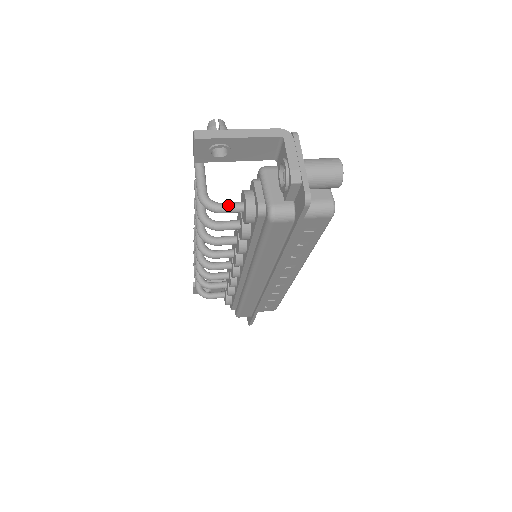
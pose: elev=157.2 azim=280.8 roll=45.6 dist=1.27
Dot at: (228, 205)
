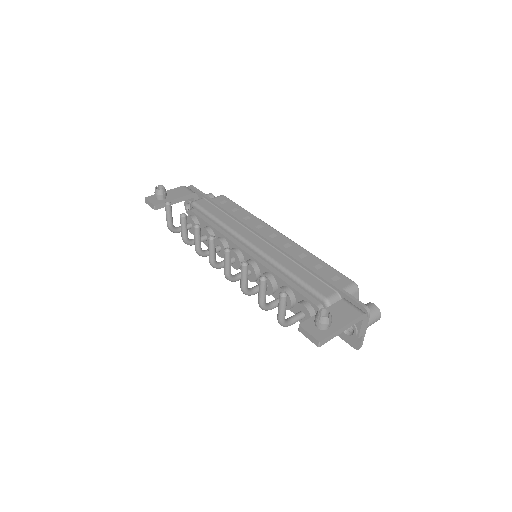
Dot at: occluded
